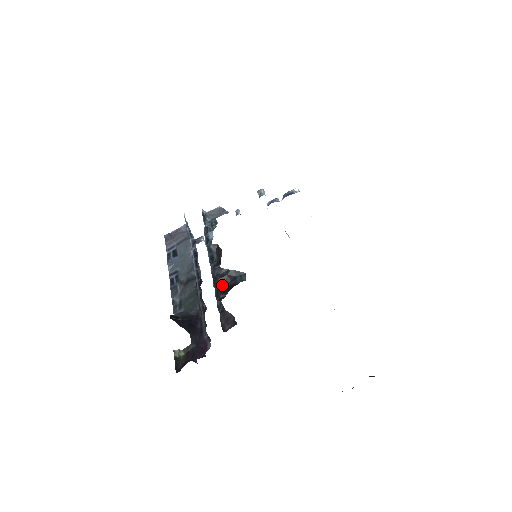
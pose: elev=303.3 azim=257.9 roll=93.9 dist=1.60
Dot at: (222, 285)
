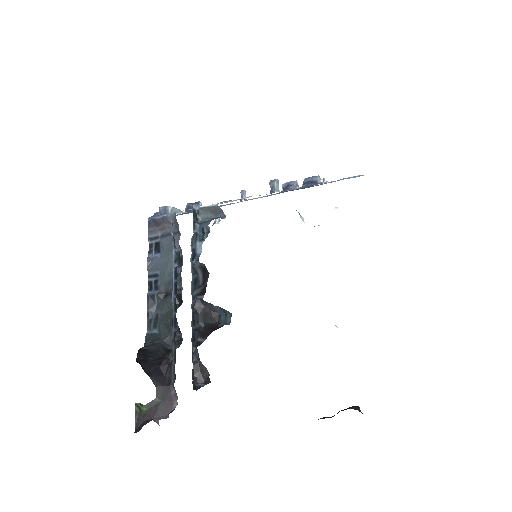
Dot at: (203, 321)
